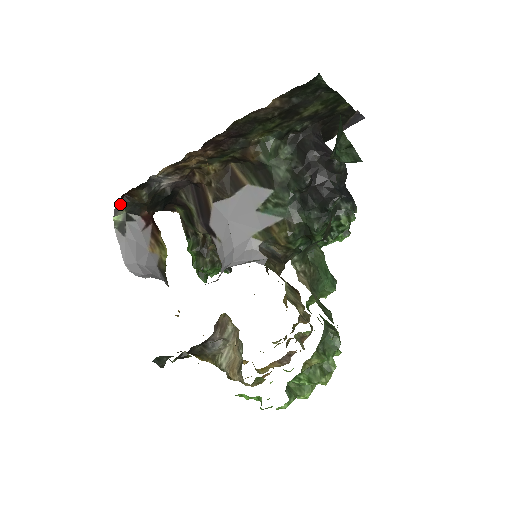
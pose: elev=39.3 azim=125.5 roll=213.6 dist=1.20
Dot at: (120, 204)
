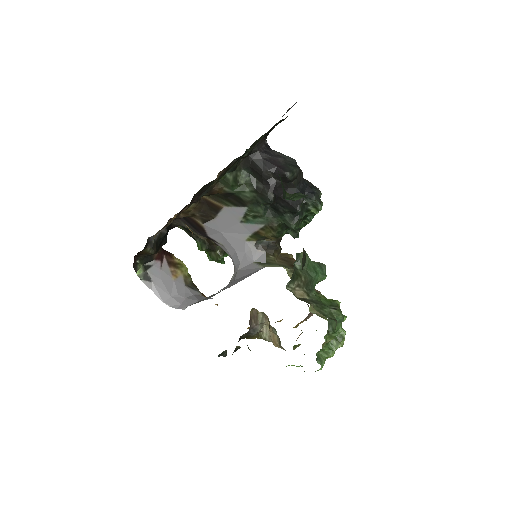
Dot at: (135, 263)
